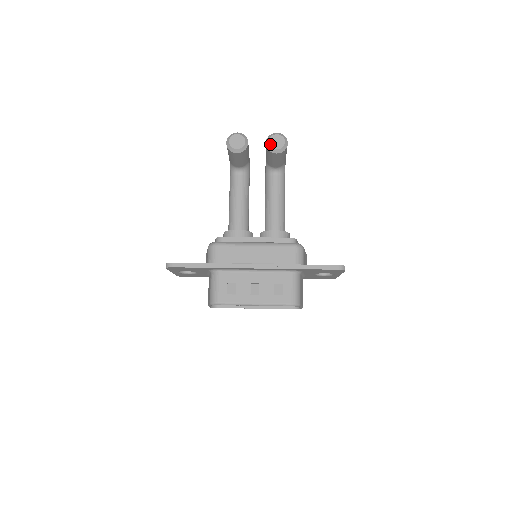
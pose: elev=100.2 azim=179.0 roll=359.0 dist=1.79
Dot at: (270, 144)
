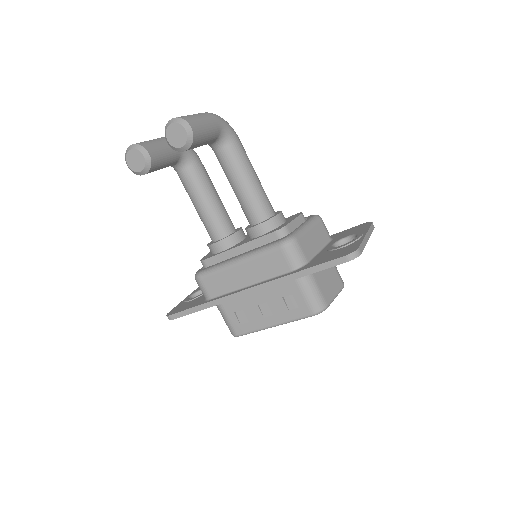
Dot at: (171, 143)
